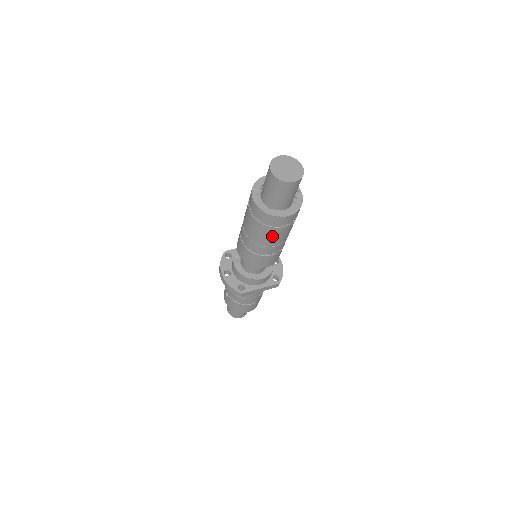
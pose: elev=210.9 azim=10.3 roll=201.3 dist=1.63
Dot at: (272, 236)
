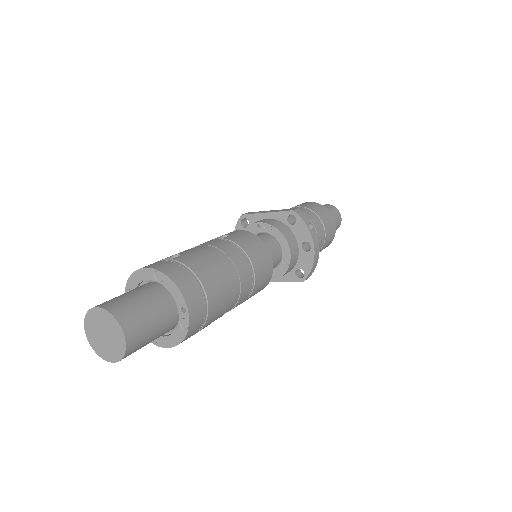
Dot at: occluded
